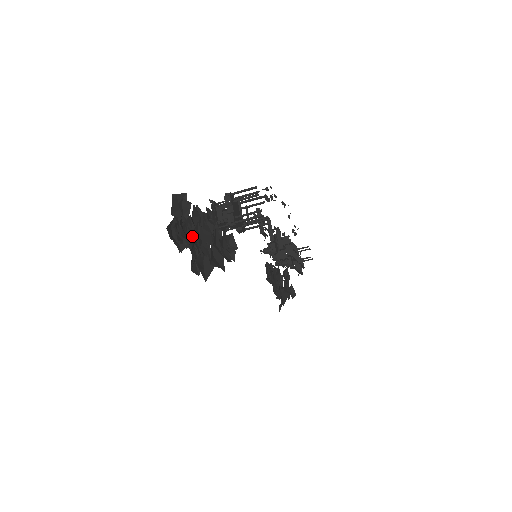
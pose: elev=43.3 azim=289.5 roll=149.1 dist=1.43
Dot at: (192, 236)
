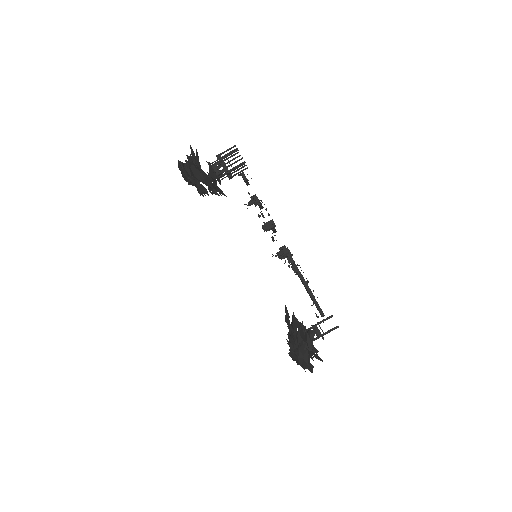
Dot at: occluded
